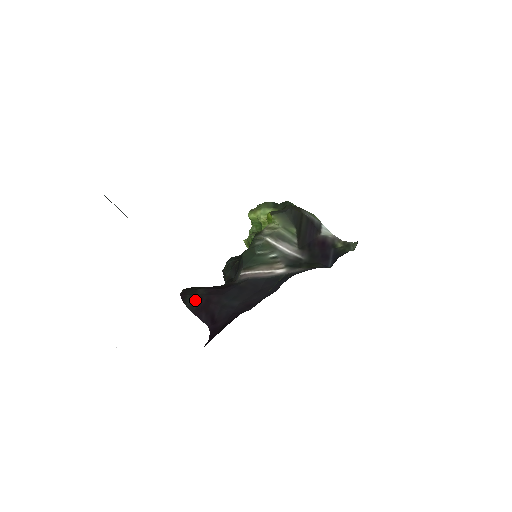
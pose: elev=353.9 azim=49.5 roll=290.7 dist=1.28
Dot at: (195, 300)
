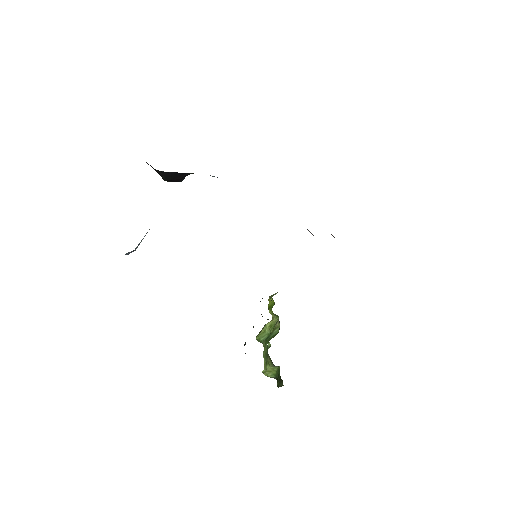
Dot at: occluded
